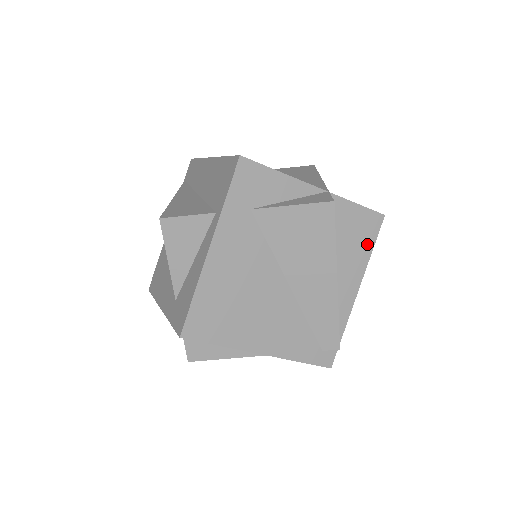
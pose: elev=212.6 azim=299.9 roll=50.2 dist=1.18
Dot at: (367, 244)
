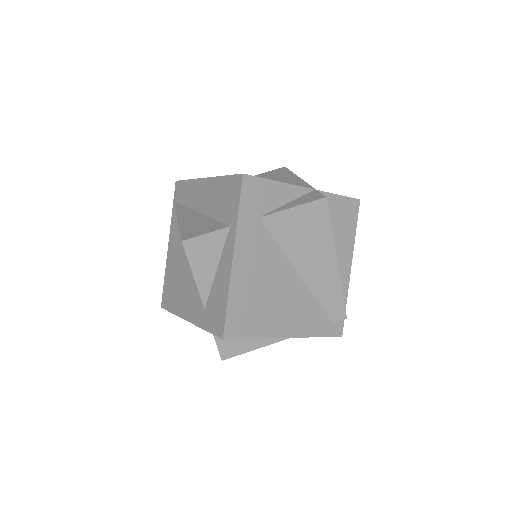
Dot at: (351, 227)
